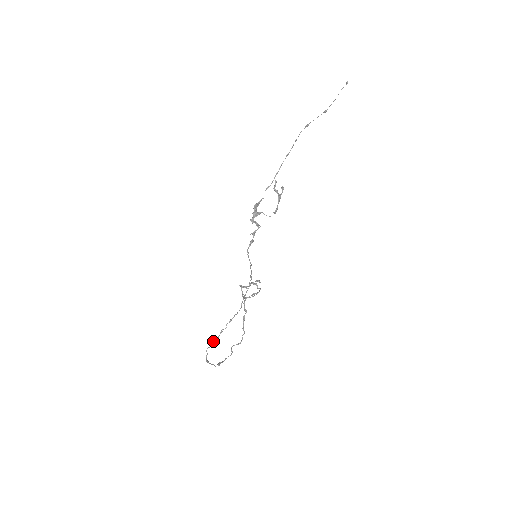
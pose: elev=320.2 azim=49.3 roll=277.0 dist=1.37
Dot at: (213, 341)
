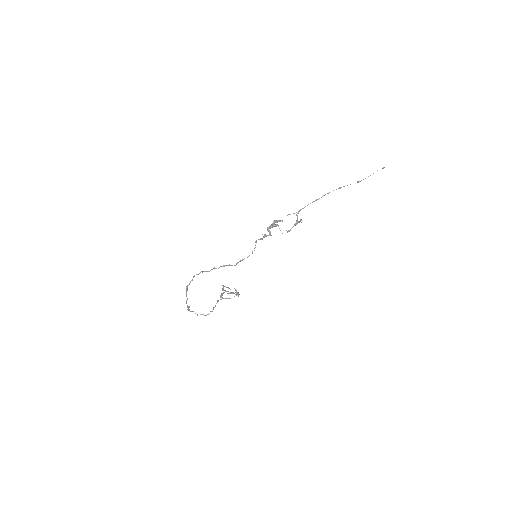
Dot at: (203, 271)
